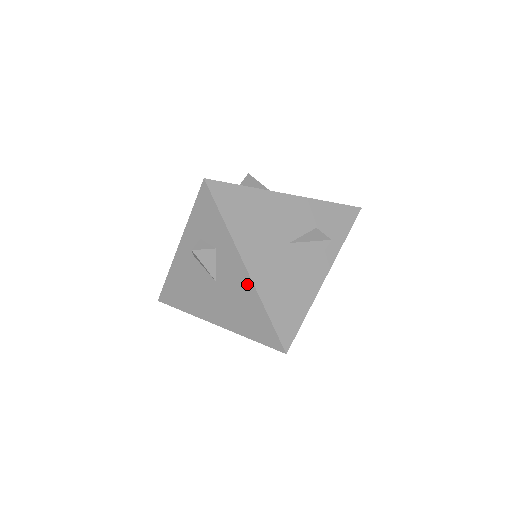
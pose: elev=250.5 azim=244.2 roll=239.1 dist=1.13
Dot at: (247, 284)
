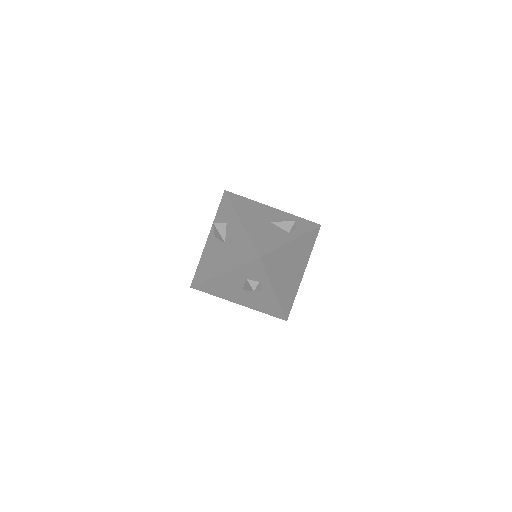
Dot at: (241, 230)
